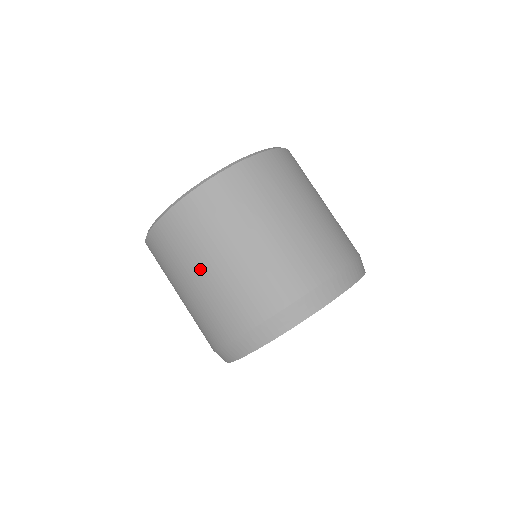
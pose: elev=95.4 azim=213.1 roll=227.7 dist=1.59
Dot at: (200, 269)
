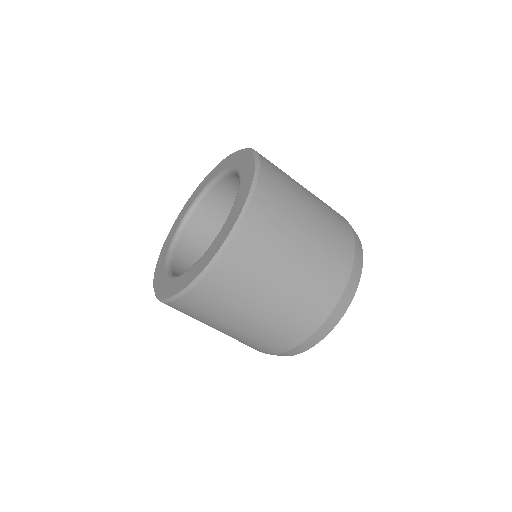
Dot at: occluded
